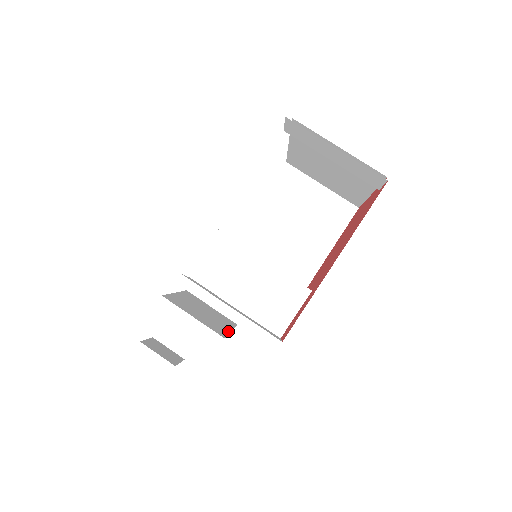
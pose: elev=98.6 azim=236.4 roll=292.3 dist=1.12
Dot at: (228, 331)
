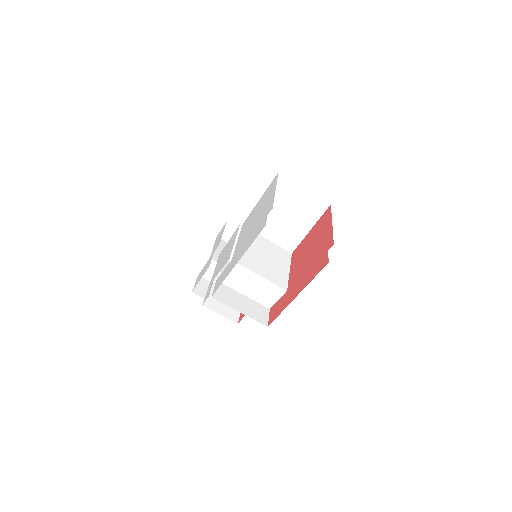
Dot at: occluded
